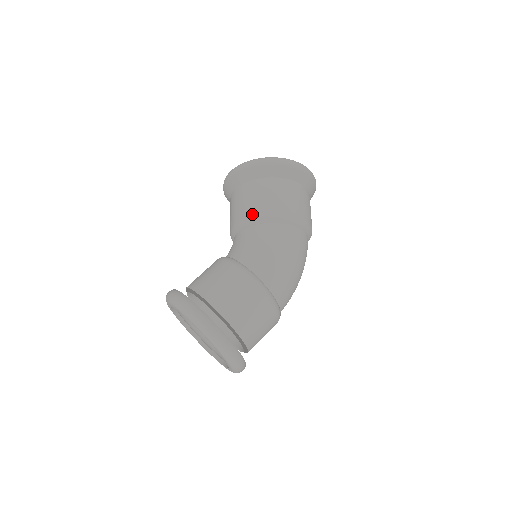
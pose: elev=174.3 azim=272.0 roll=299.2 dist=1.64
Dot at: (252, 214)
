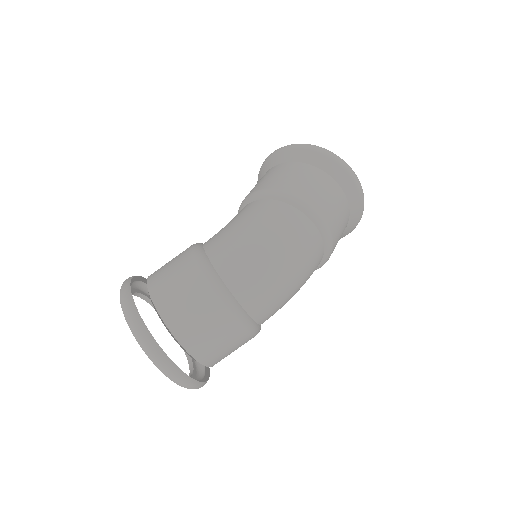
Dot at: occluded
